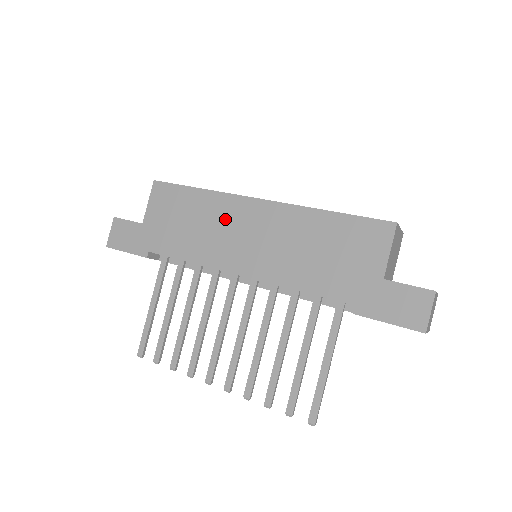
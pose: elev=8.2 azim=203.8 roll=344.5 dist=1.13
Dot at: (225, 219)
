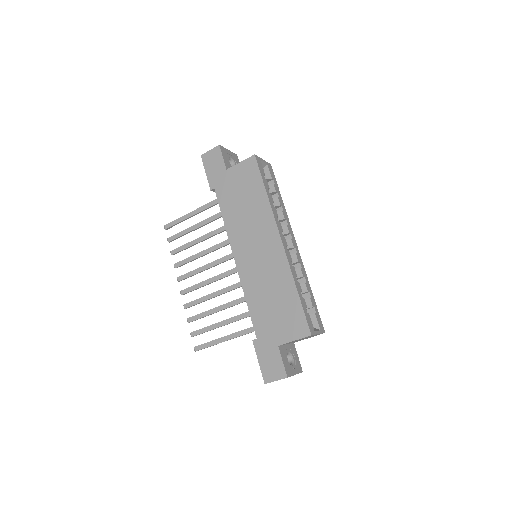
Dot at: (258, 226)
